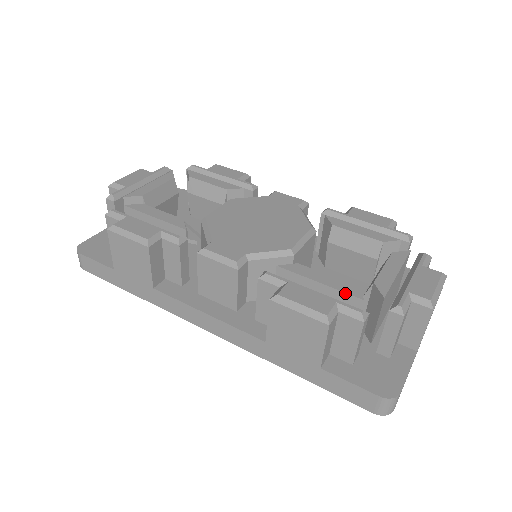
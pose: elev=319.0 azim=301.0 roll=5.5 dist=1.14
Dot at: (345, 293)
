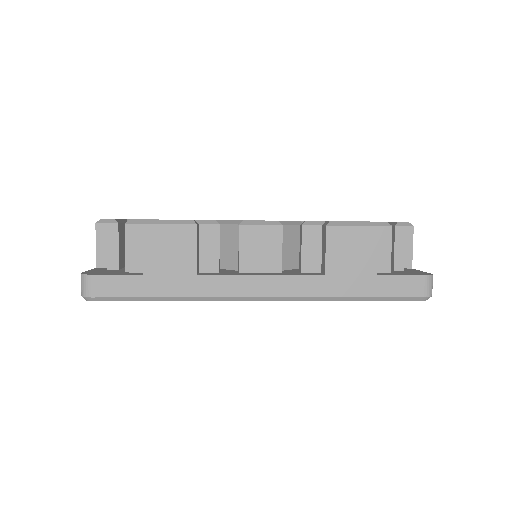
Dot at: occluded
